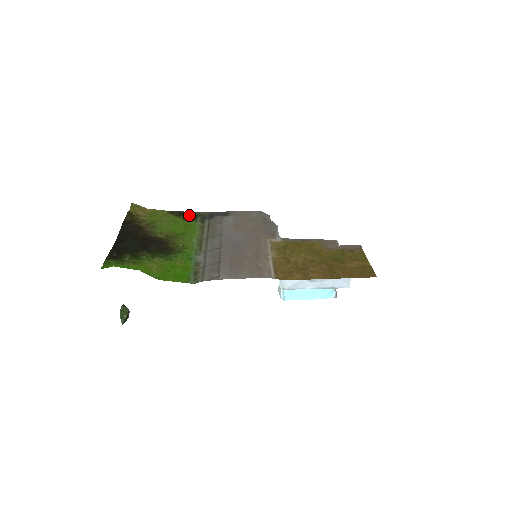
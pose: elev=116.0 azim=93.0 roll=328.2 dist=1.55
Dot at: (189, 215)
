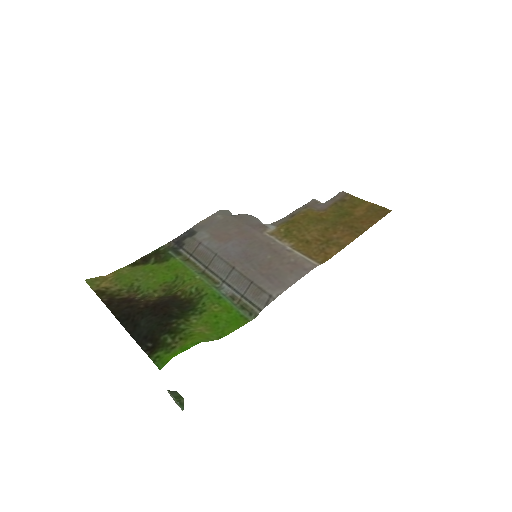
Dot at: (157, 255)
